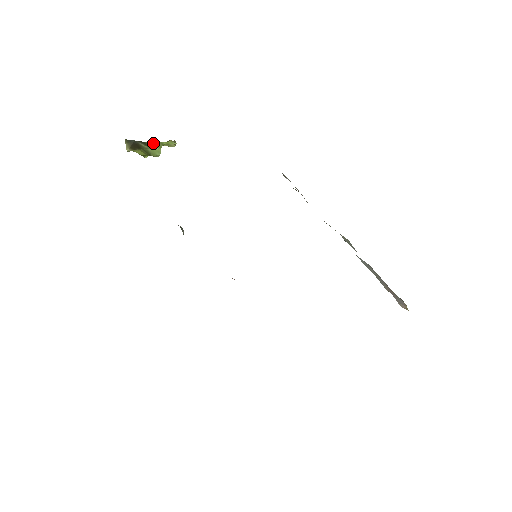
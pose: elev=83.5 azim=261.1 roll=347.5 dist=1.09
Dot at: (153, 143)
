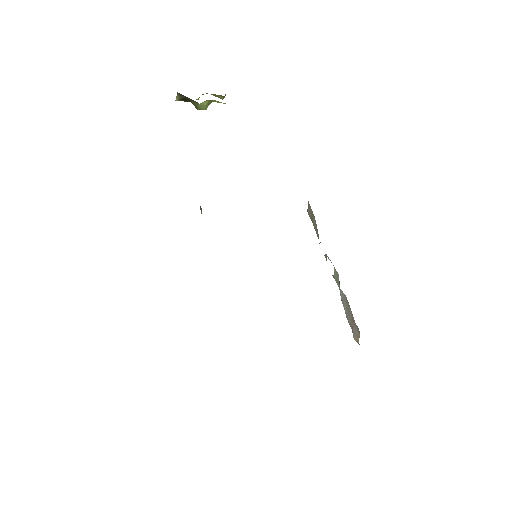
Dot at: (203, 105)
